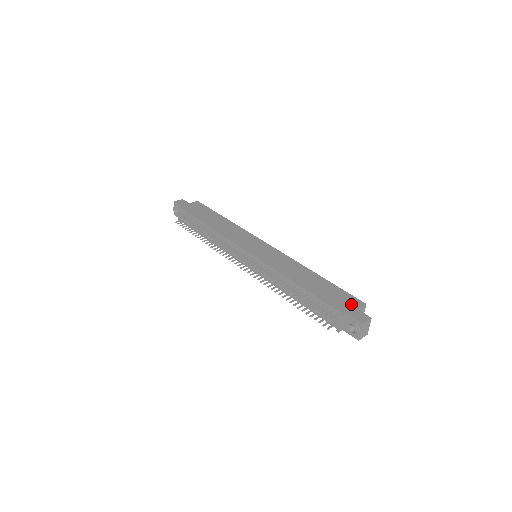
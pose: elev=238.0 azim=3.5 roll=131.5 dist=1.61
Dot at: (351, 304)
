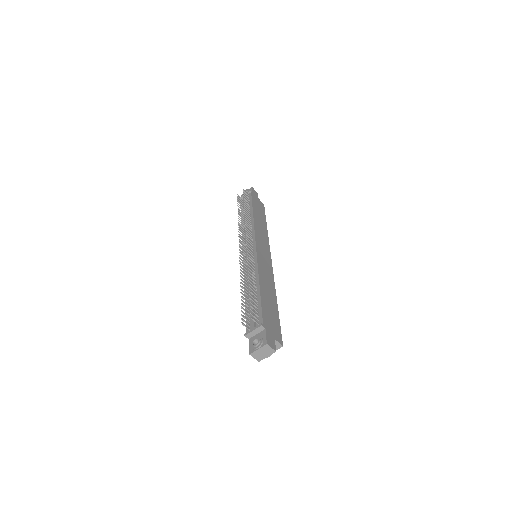
Dot at: (275, 332)
